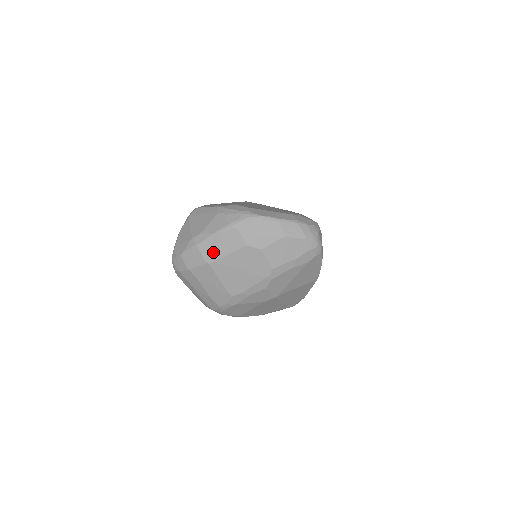
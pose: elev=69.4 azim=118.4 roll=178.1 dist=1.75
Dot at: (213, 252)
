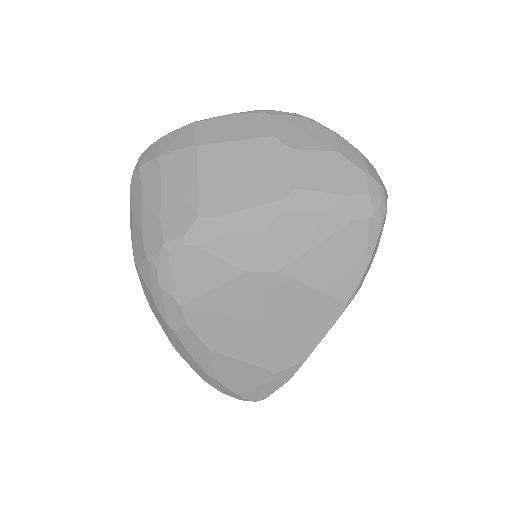
Dot at: (214, 133)
